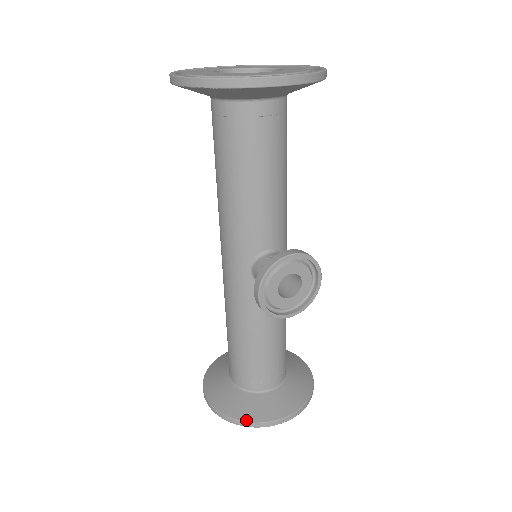
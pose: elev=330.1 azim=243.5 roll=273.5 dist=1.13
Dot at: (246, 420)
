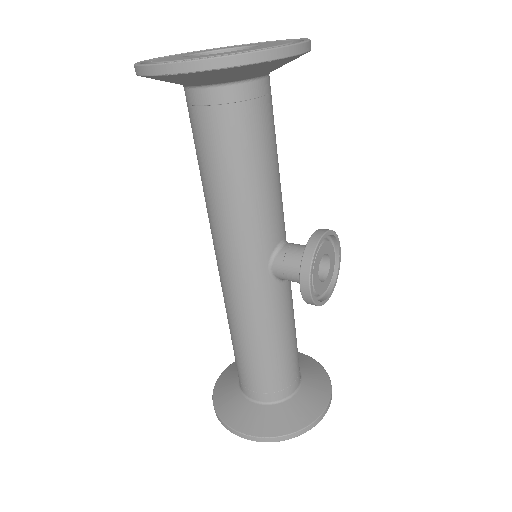
Dot at: (296, 430)
